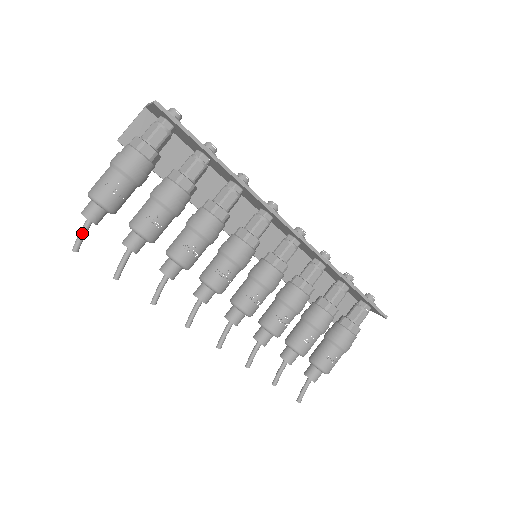
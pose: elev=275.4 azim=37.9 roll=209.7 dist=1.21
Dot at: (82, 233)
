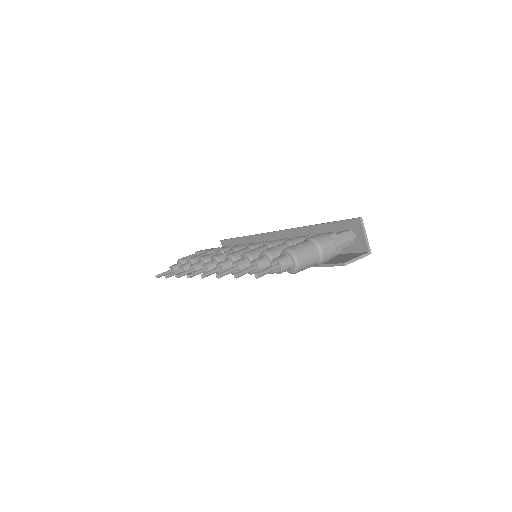
Dot at: (165, 272)
